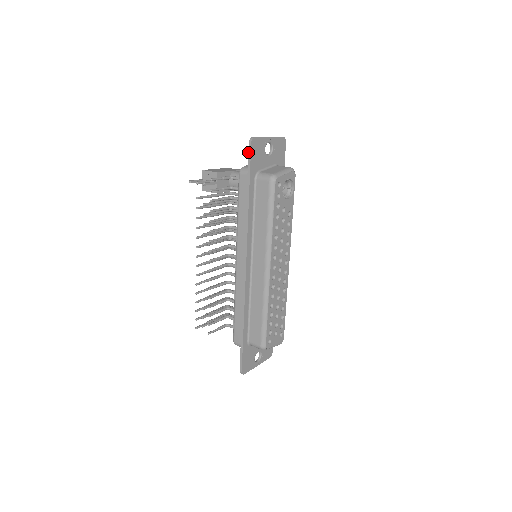
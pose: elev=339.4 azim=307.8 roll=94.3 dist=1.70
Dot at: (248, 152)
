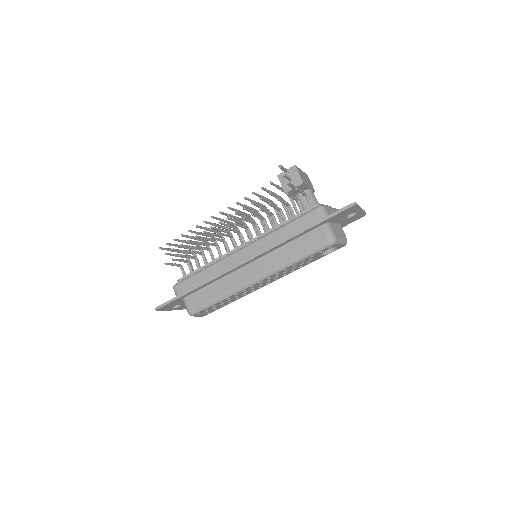
Dot at: (341, 208)
